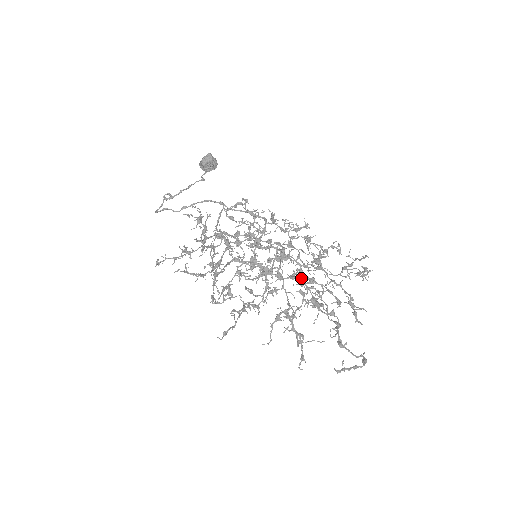
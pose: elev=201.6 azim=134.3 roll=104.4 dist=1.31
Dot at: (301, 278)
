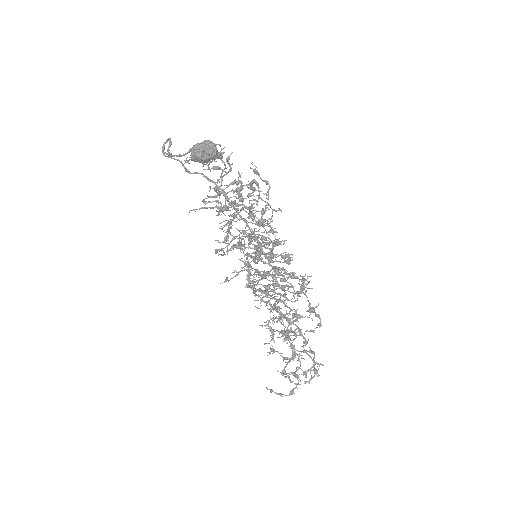
Dot at: occluded
